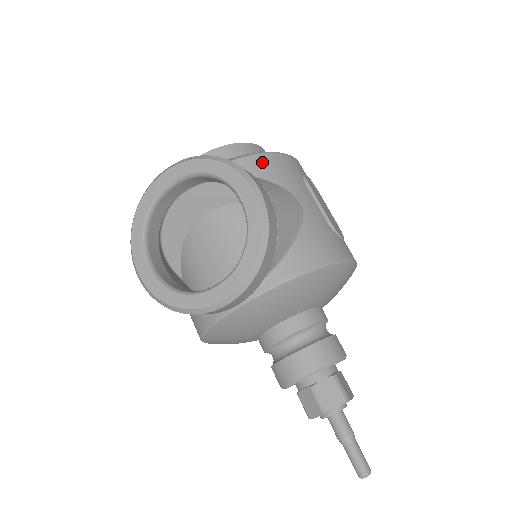
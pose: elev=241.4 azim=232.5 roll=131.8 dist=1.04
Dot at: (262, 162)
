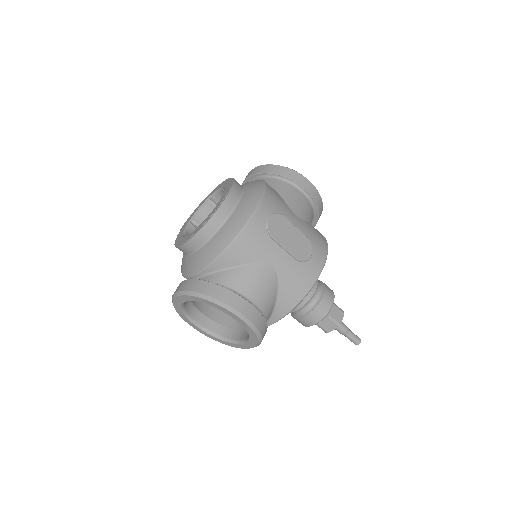
Dot at: (234, 252)
